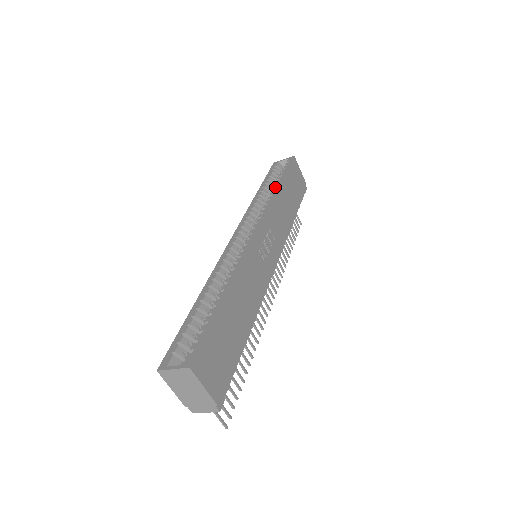
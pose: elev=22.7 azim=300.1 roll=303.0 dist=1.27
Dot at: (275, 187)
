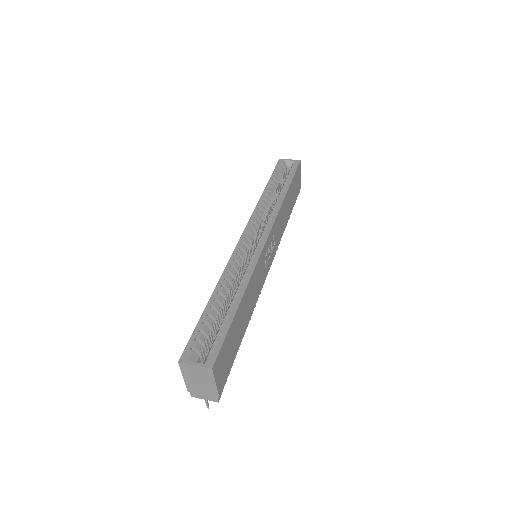
Dot at: (282, 191)
